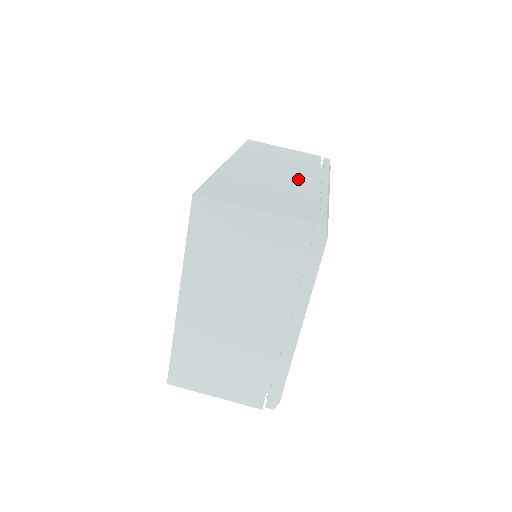
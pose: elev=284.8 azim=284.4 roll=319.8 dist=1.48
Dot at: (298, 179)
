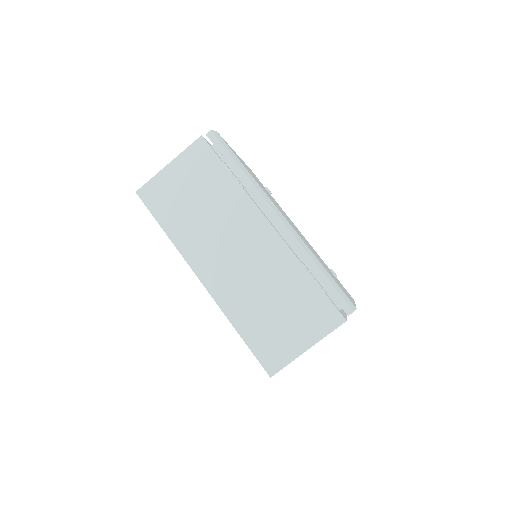
Dot at: (261, 244)
